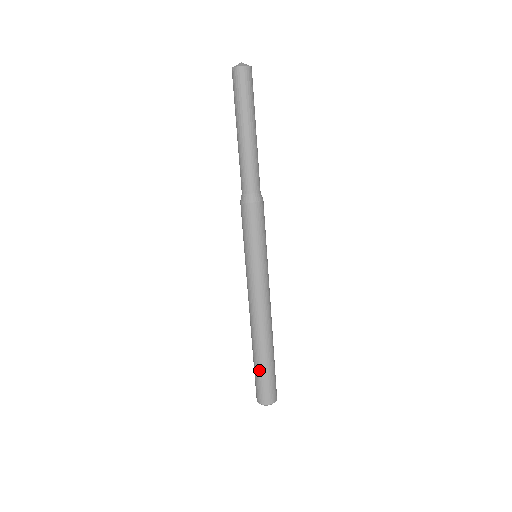
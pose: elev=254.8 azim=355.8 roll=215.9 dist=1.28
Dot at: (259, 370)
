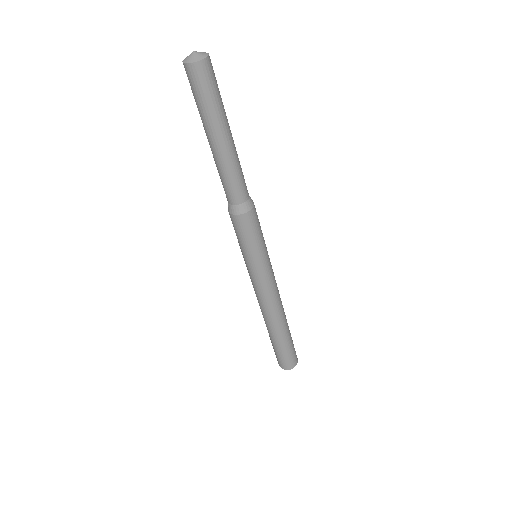
Dot at: (283, 347)
